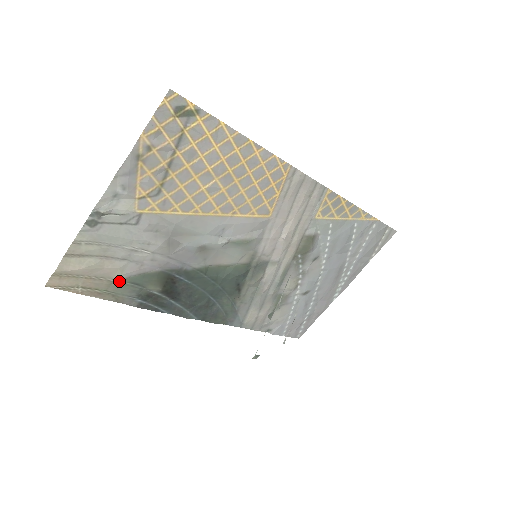
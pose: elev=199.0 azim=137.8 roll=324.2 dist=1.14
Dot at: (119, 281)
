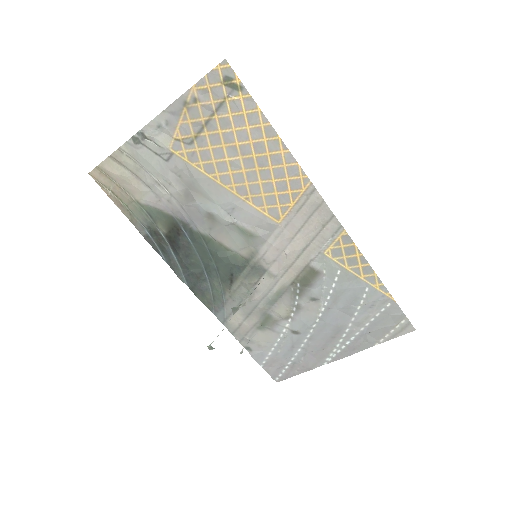
Dot at: (139, 204)
